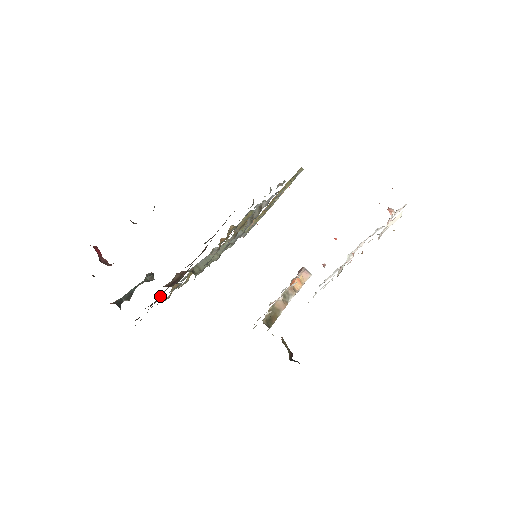
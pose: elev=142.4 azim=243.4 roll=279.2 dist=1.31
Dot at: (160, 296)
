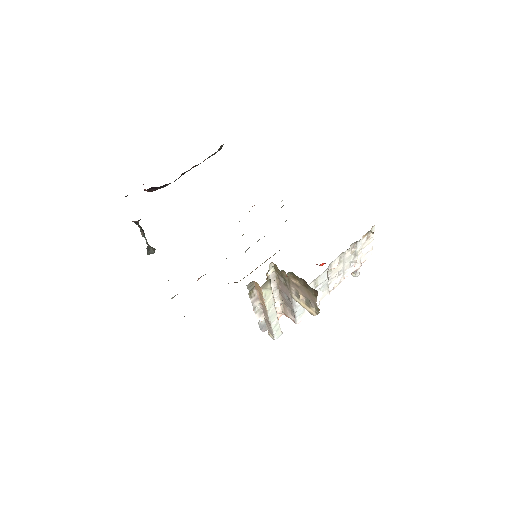
Dot at: occluded
